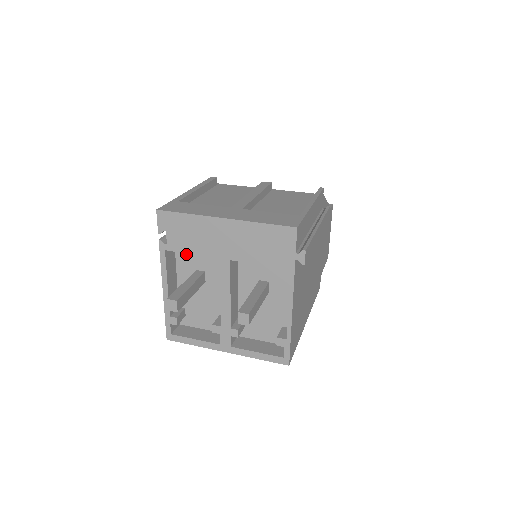
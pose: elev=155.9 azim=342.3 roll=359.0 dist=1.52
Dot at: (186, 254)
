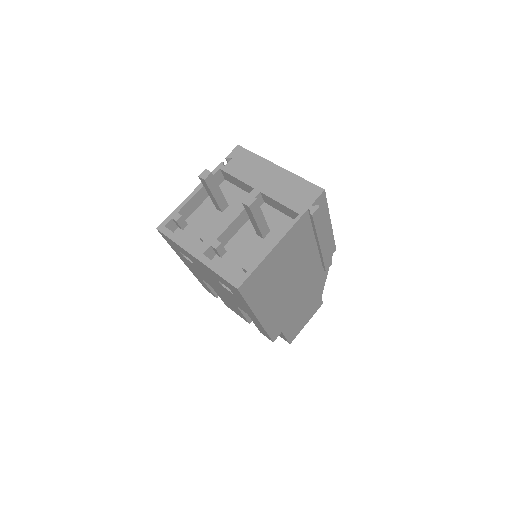
Dot at: (226, 189)
